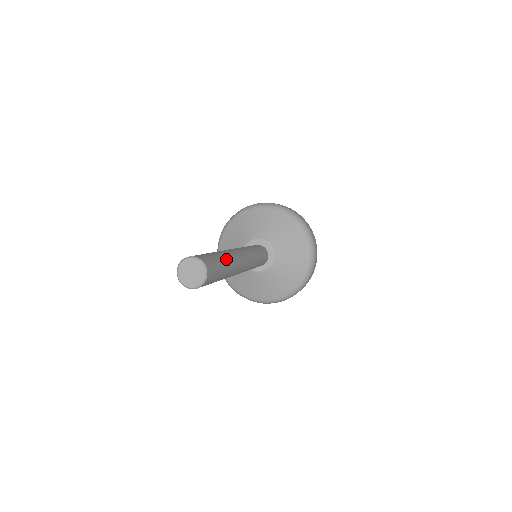
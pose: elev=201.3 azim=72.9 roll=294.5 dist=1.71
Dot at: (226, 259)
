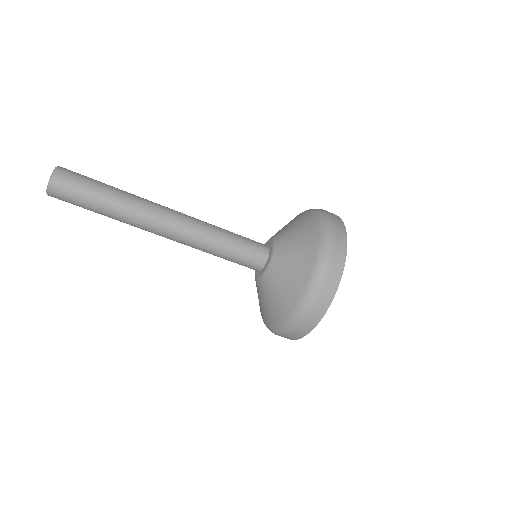
Dot at: (118, 190)
